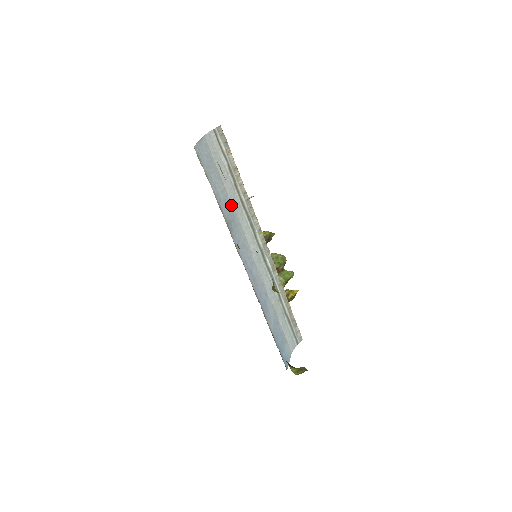
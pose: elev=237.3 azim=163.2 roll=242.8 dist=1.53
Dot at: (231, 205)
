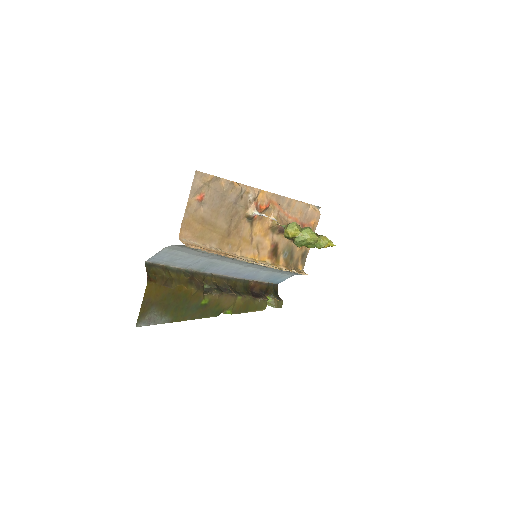
Dot at: (210, 259)
